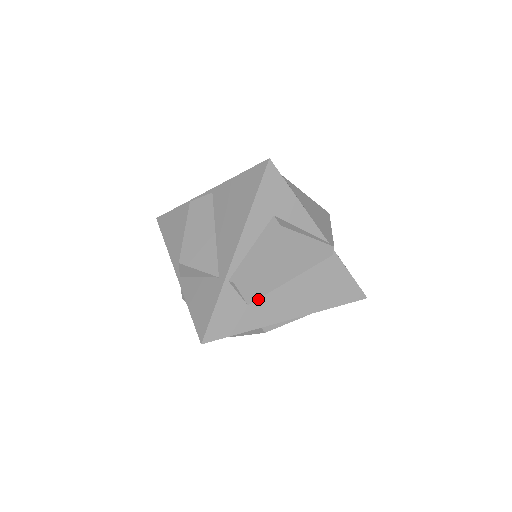
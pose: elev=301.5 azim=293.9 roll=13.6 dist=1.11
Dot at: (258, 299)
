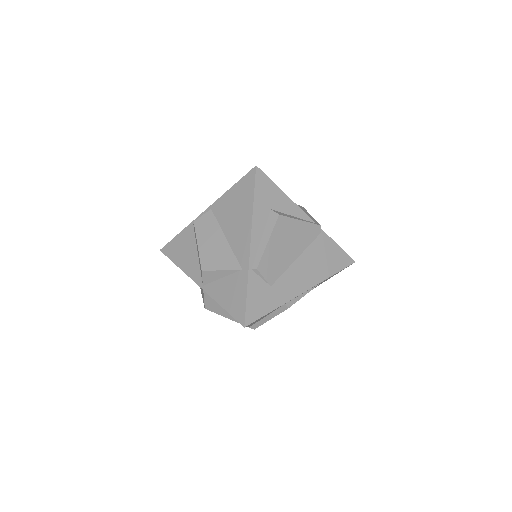
Dot at: (277, 280)
